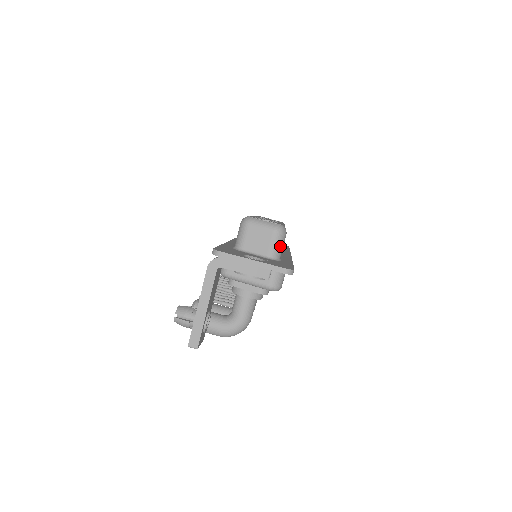
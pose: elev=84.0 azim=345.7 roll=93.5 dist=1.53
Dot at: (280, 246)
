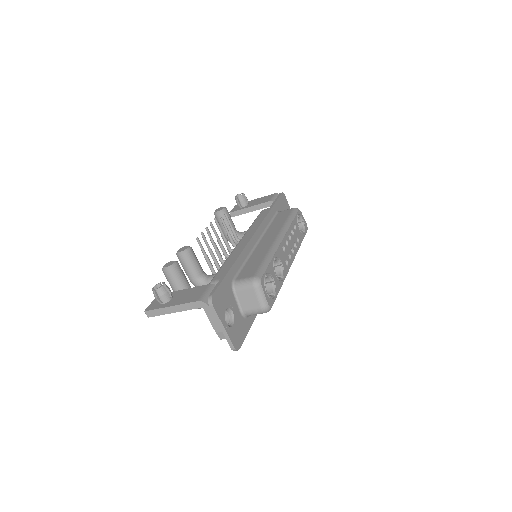
Dot at: (256, 314)
